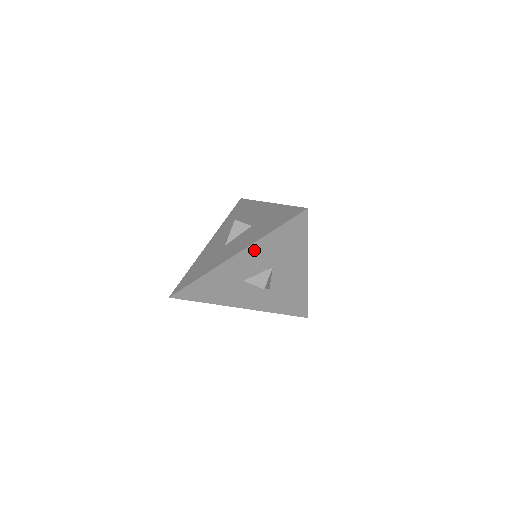
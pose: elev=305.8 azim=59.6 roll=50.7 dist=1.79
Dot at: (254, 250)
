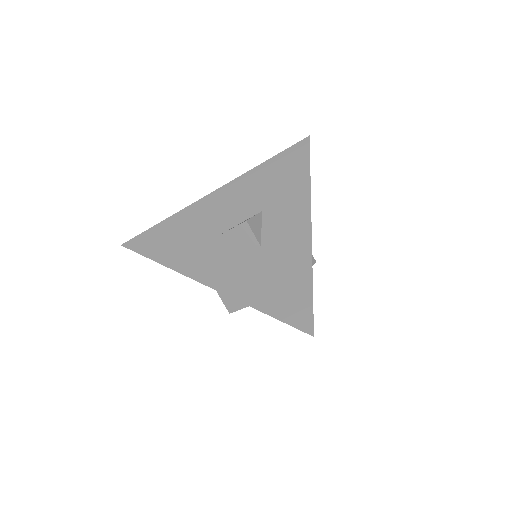
Dot at: occluded
